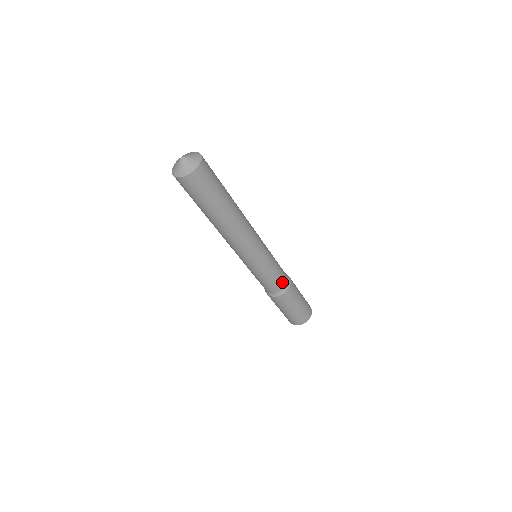
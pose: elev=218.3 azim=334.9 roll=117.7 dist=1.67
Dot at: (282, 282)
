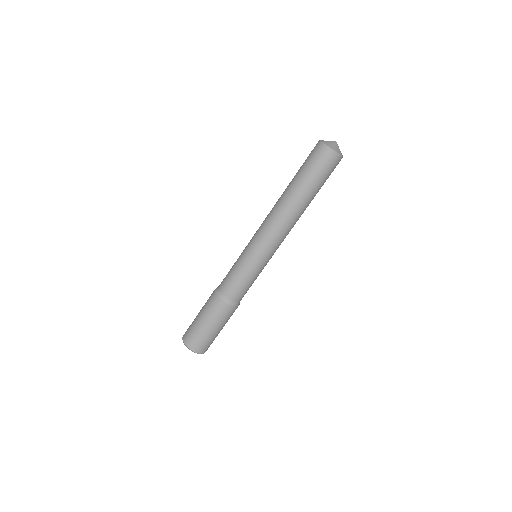
Dot at: (241, 295)
